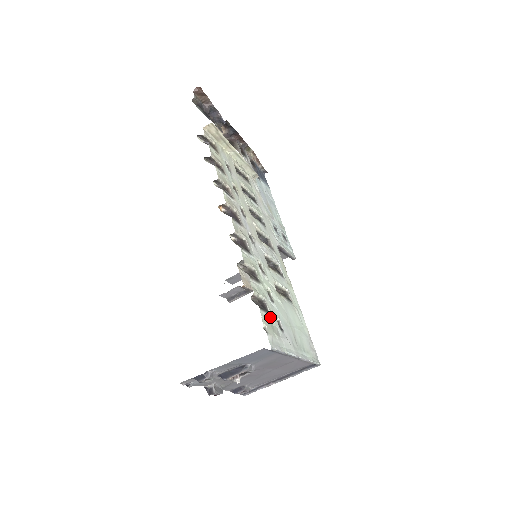
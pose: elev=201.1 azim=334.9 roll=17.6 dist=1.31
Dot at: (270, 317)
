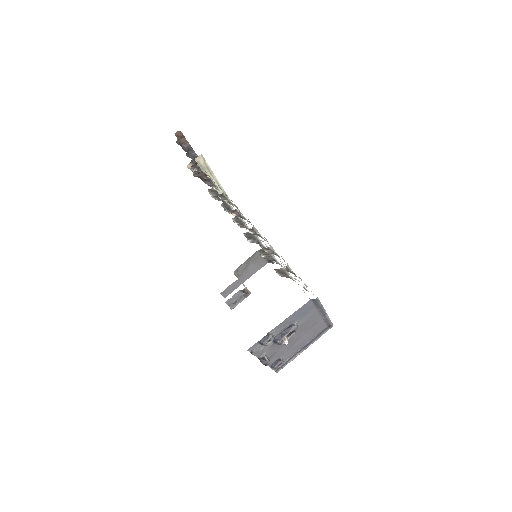
Dot at: occluded
